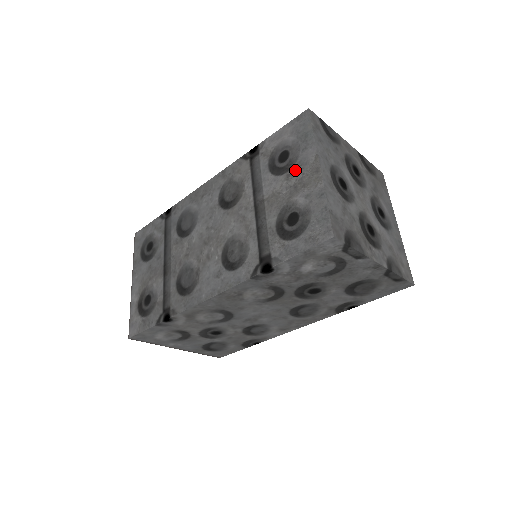
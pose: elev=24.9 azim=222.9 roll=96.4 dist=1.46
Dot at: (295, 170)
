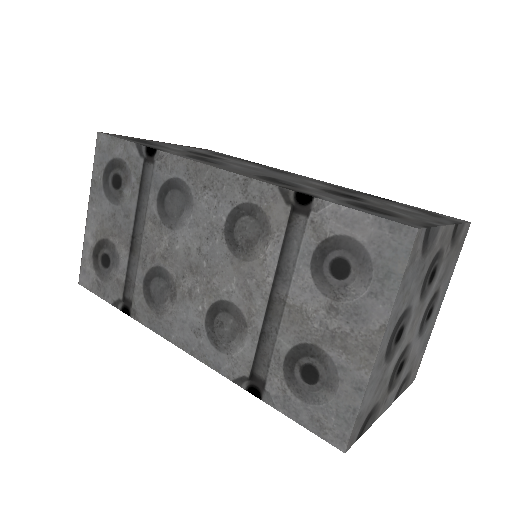
Dot at: (345, 312)
